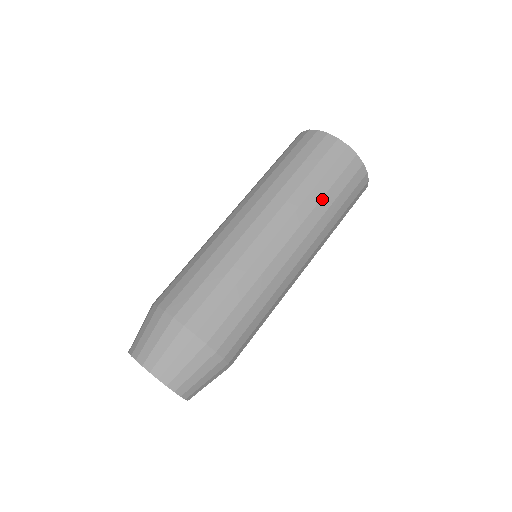
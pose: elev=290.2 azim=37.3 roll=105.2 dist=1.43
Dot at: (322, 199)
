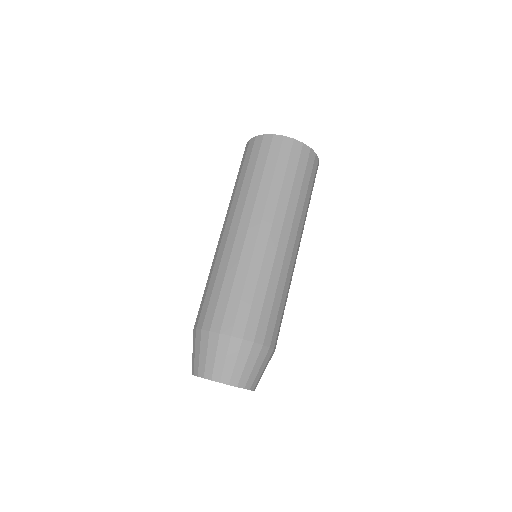
Dot at: (305, 200)
